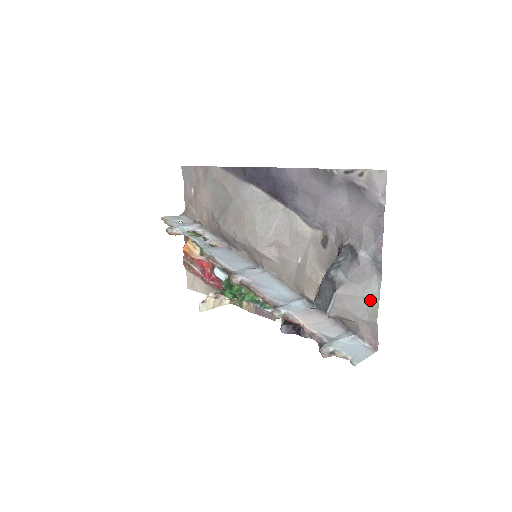
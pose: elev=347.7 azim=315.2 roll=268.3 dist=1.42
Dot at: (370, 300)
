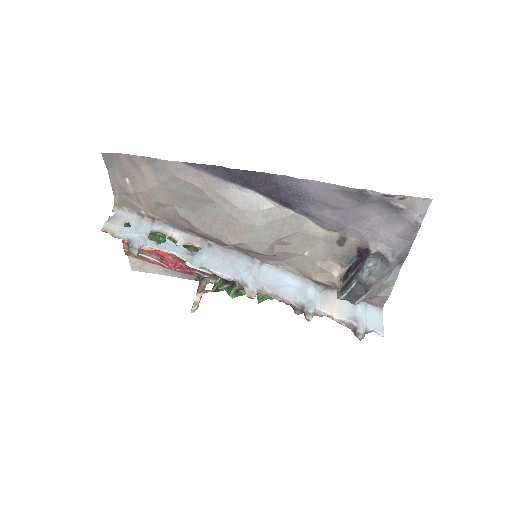
Dot at: (388, 284)
